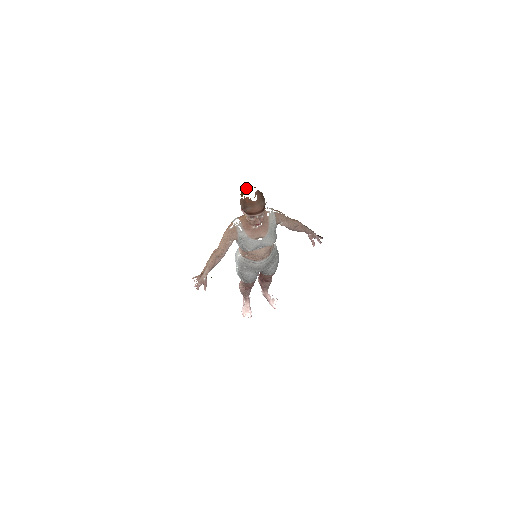
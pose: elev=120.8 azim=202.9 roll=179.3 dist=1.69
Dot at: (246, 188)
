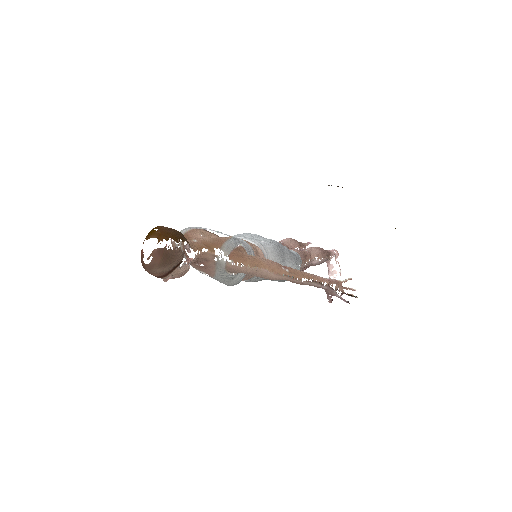
Dot at: (153, 231)
